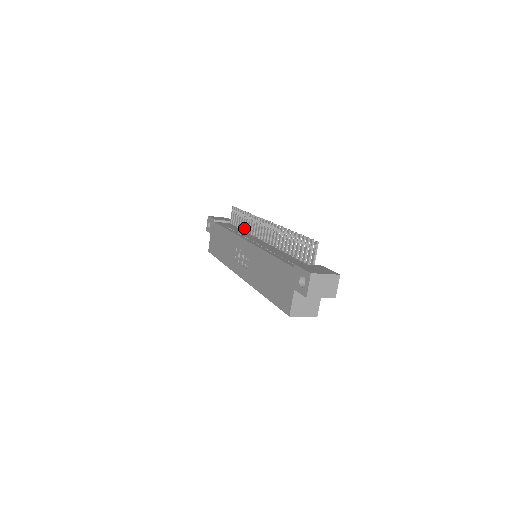
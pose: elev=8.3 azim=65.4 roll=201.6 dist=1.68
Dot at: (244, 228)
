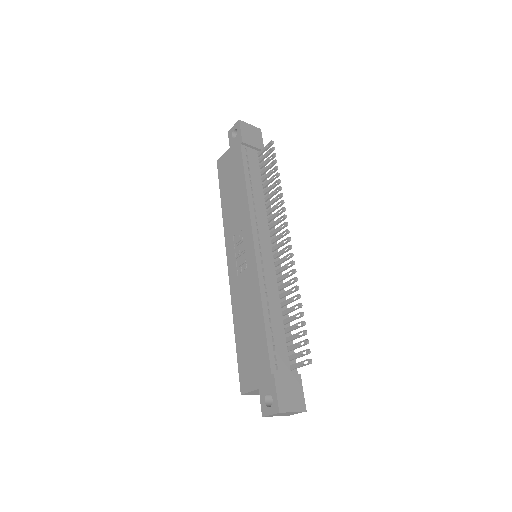
Dot at: (266, 192)
